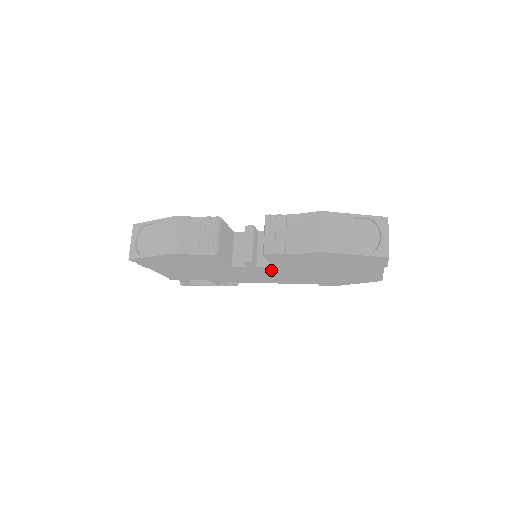
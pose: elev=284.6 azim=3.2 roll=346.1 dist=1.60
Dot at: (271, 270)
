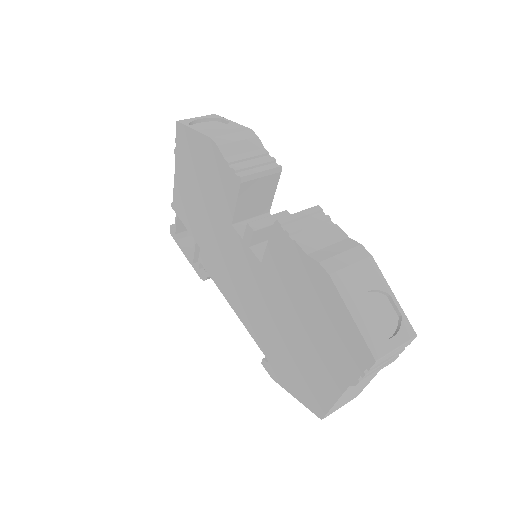
Dot at: (254, 272)
